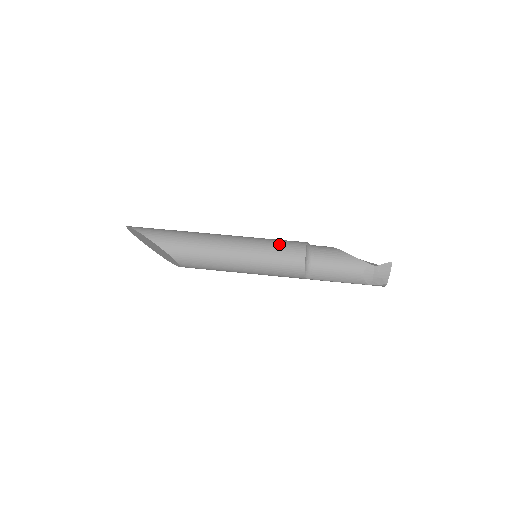
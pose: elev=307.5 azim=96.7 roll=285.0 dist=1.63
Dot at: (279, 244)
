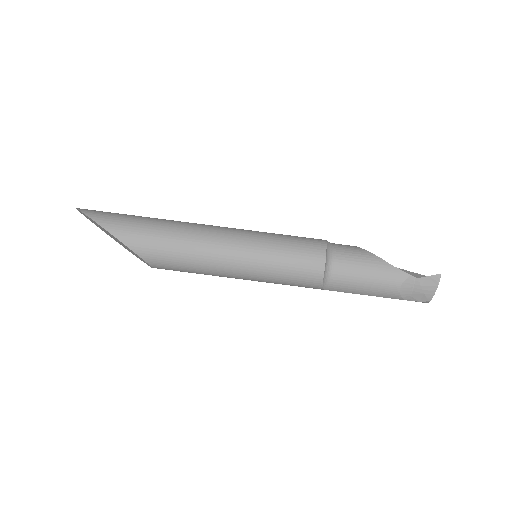
Dot at: (289, 244)
